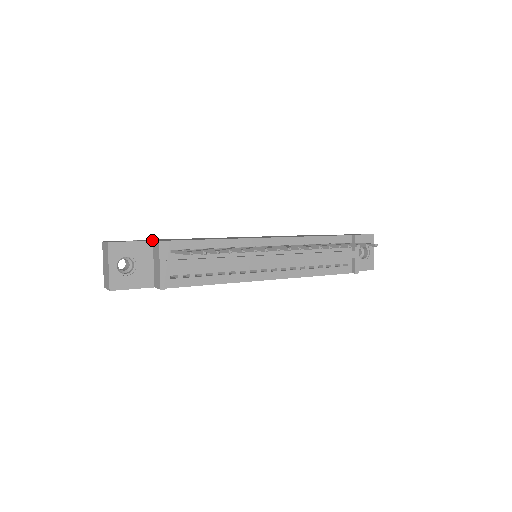
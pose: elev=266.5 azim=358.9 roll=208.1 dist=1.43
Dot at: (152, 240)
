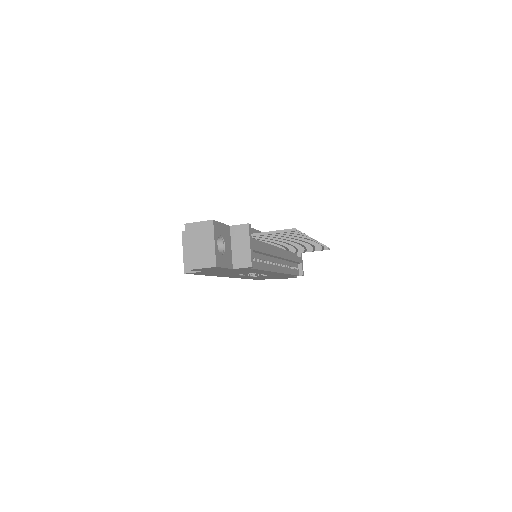
Dot at: occluded
